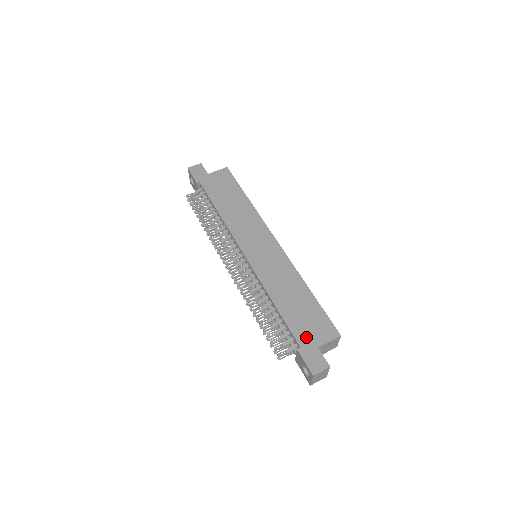
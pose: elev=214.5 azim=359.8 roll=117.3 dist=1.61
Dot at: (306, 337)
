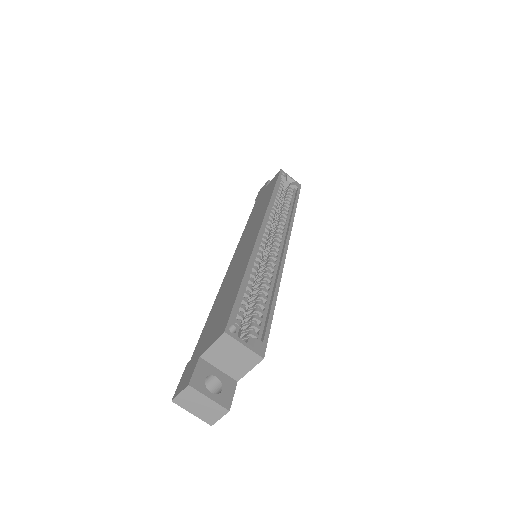
Dot at: (201, 344)
